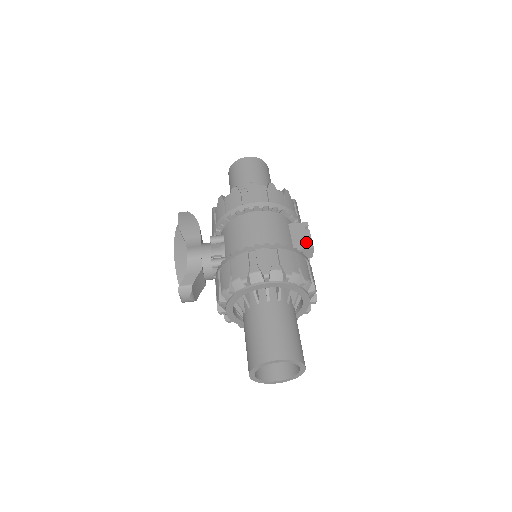
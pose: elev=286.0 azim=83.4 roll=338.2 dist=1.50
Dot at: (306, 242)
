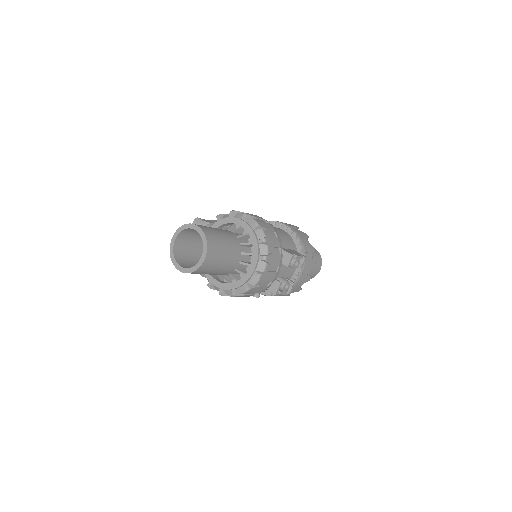
Dot at: (292, 253)
